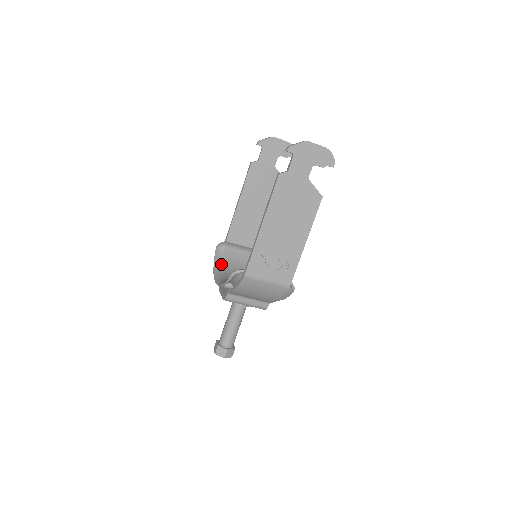
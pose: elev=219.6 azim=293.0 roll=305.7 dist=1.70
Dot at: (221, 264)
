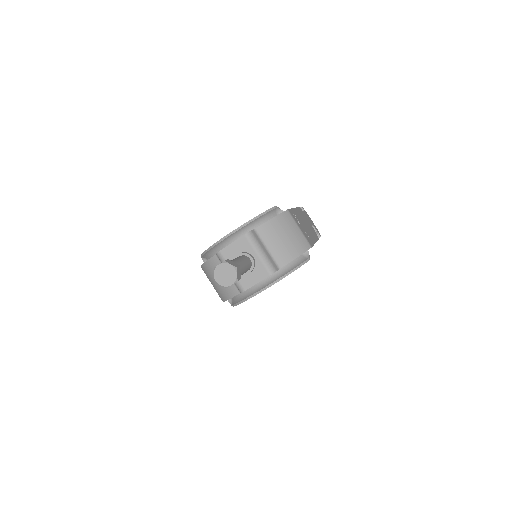
Dot at: (217, 250)
